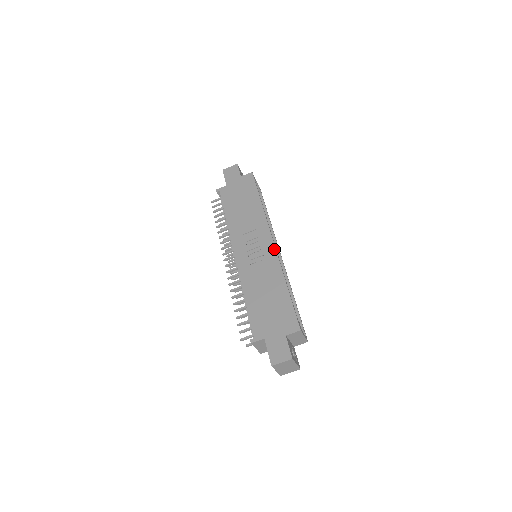
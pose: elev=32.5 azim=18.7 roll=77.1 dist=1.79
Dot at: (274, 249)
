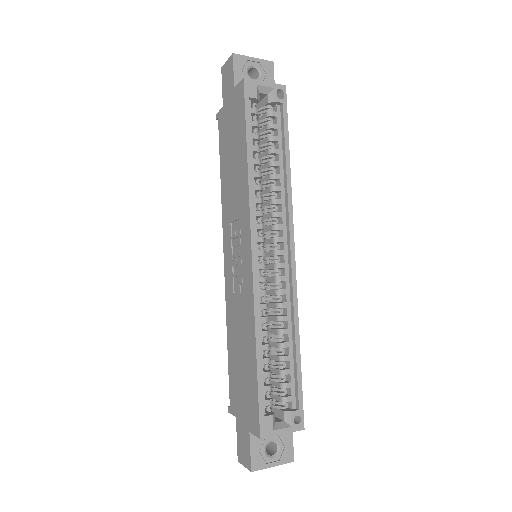
Dot at: (251, 271)
